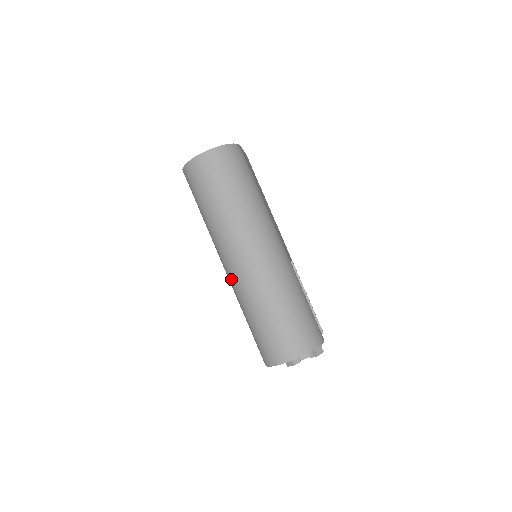
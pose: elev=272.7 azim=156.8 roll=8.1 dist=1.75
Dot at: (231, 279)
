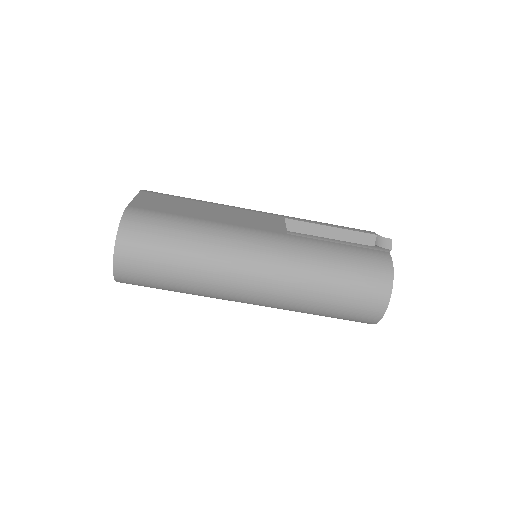
Dot at: occluded
